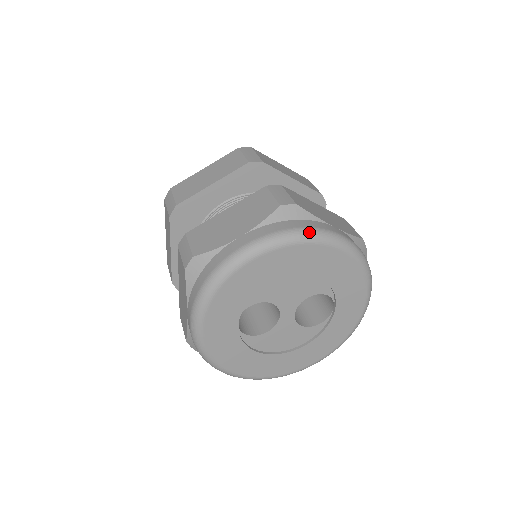
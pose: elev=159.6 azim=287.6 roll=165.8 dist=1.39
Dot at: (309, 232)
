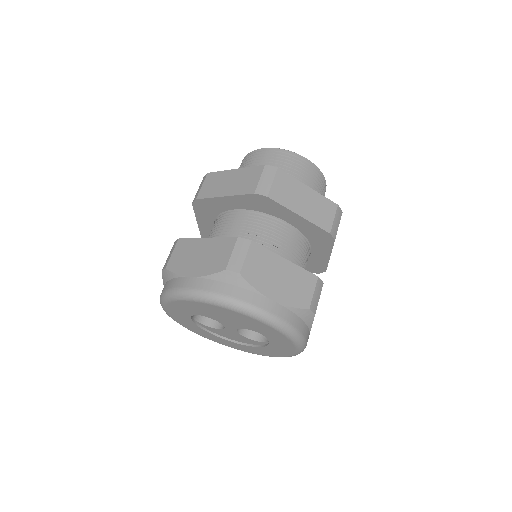
Dot at: (234, 303)
